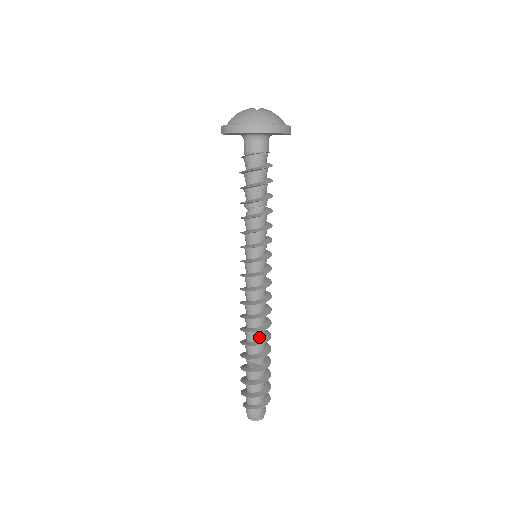
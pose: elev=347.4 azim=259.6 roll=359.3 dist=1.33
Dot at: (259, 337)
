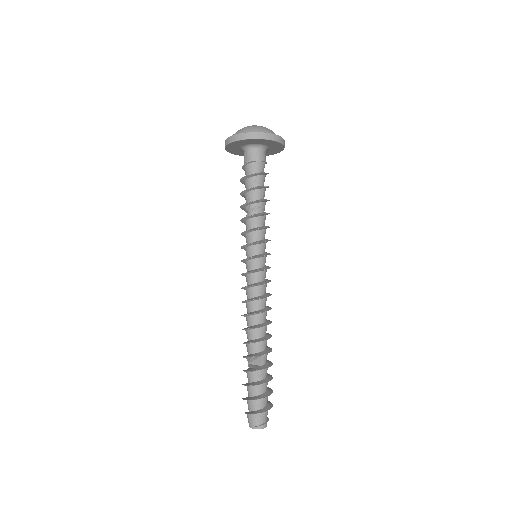
Dot at: (259, 335)
